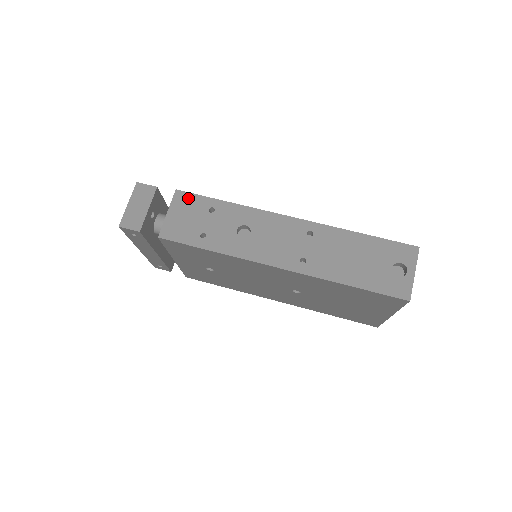
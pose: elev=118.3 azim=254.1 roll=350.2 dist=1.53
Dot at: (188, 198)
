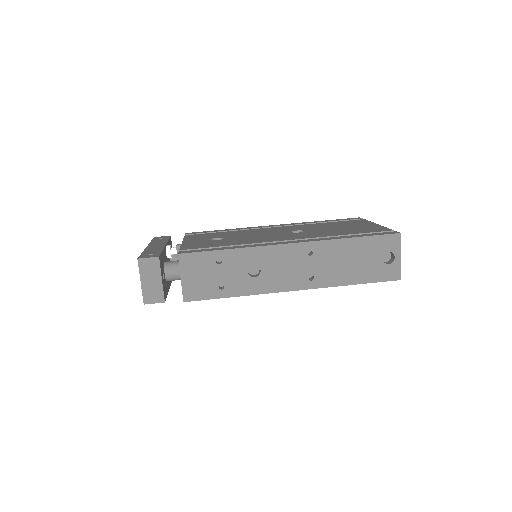
Dot at: (193, 258)
